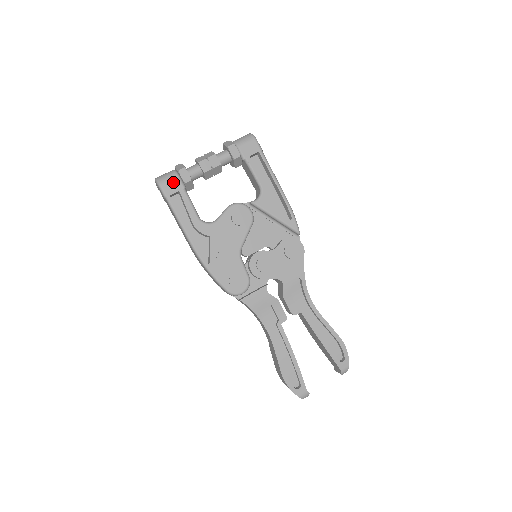
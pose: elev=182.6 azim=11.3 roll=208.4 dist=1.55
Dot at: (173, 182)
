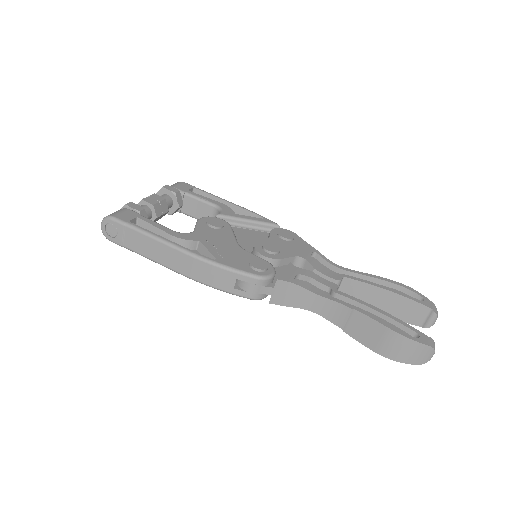
Dot at: (125, 213)
